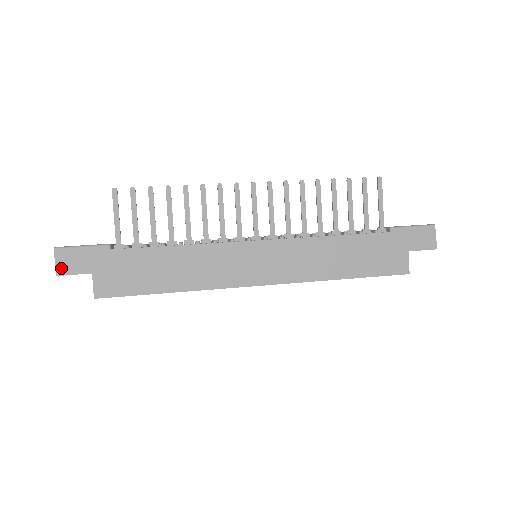
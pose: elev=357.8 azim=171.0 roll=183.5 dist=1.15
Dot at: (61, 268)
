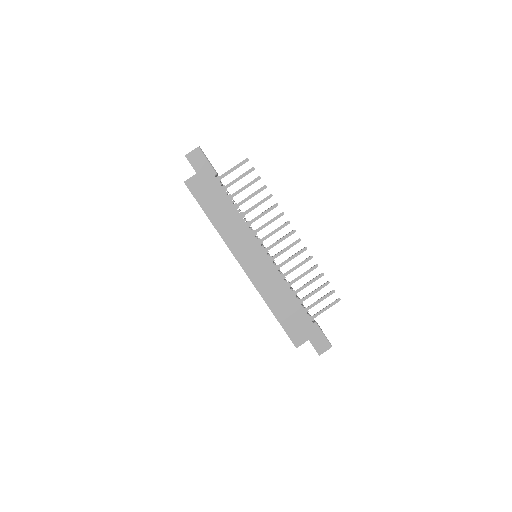
Dot at: (190, 156)
